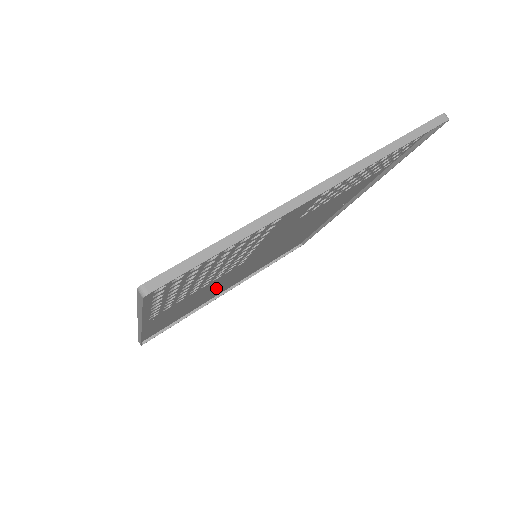
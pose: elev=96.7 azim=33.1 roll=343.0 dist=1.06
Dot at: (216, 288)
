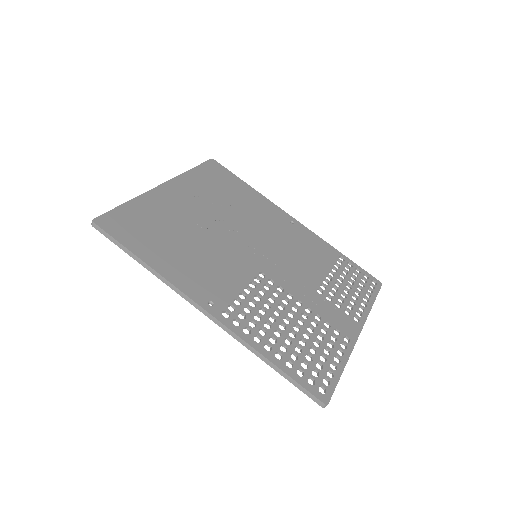
Dot at: (203, 239)
